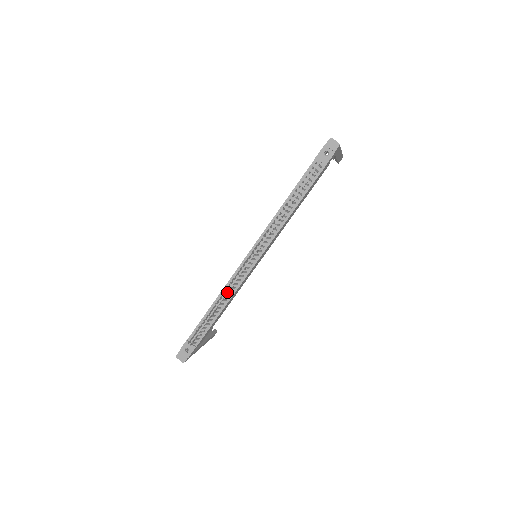
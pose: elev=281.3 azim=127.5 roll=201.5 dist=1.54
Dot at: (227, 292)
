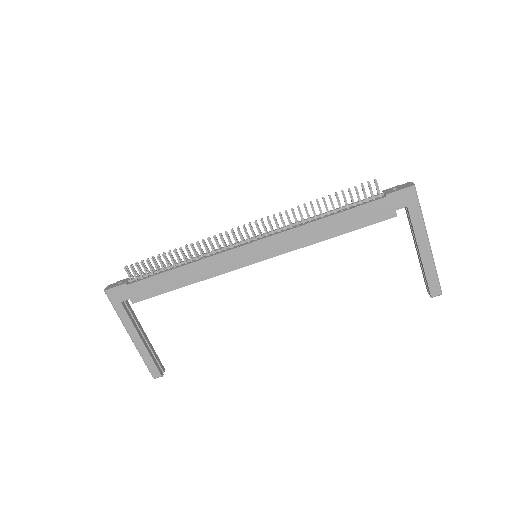
Dot at: (199, 244)
